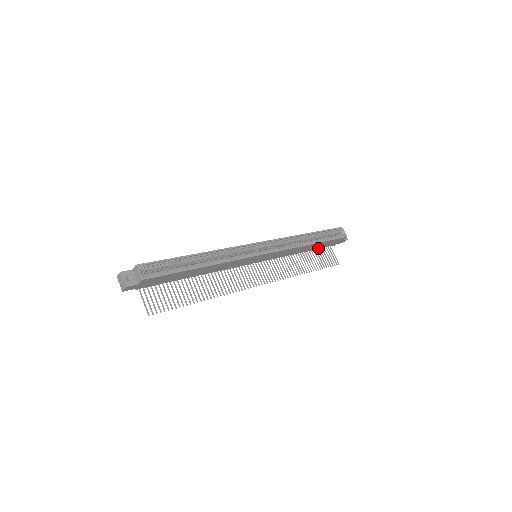
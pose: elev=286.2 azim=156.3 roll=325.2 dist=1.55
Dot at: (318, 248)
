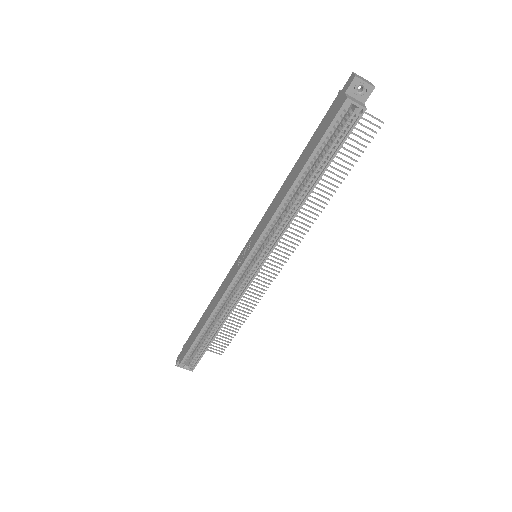
Dot at: occluded
